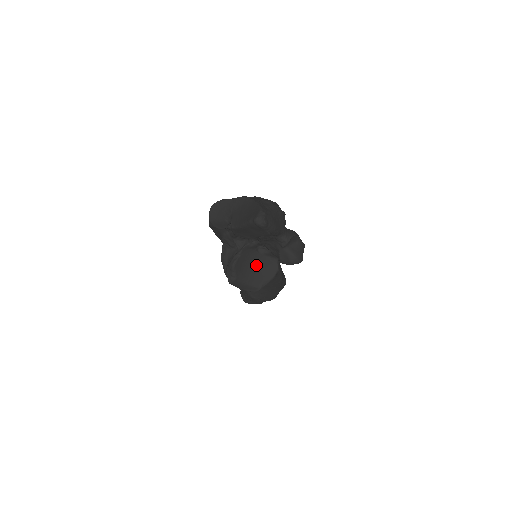
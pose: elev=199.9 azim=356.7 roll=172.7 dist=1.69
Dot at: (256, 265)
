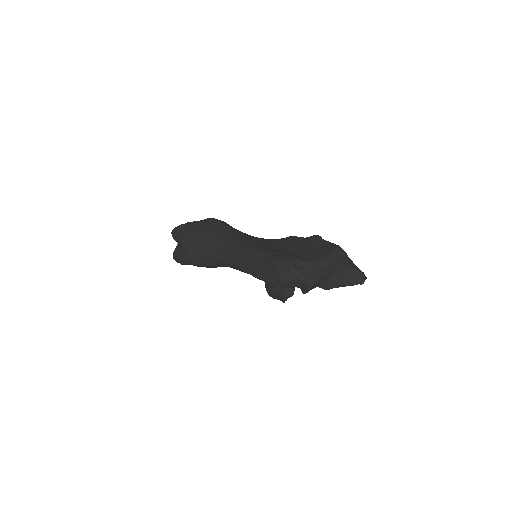
Dot at: occluded
